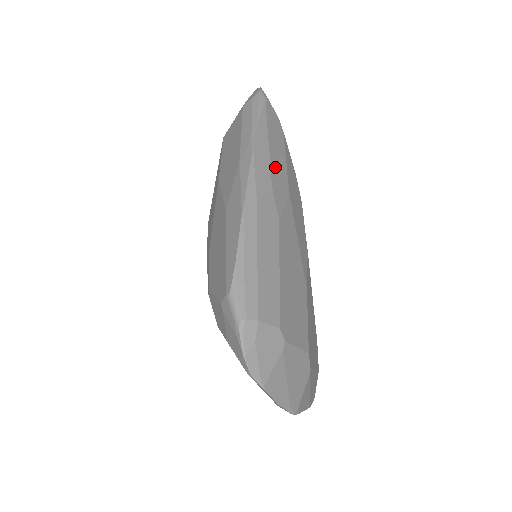
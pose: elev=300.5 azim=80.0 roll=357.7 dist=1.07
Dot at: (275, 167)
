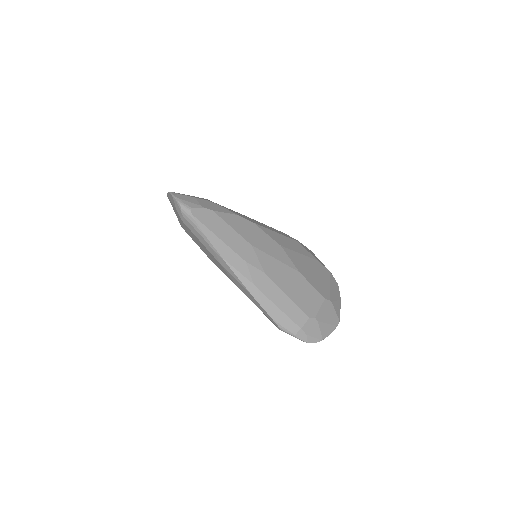
Dot at: (235, 246)
